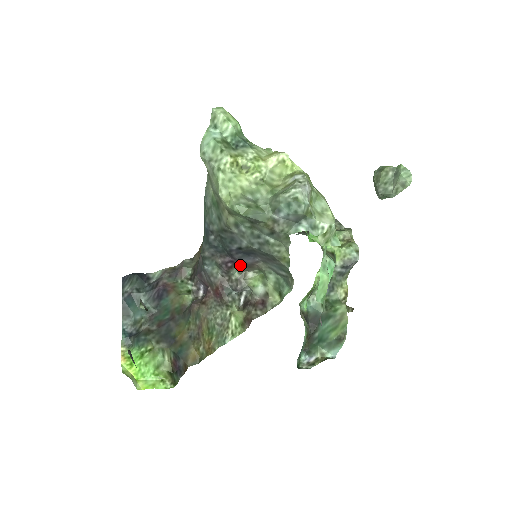
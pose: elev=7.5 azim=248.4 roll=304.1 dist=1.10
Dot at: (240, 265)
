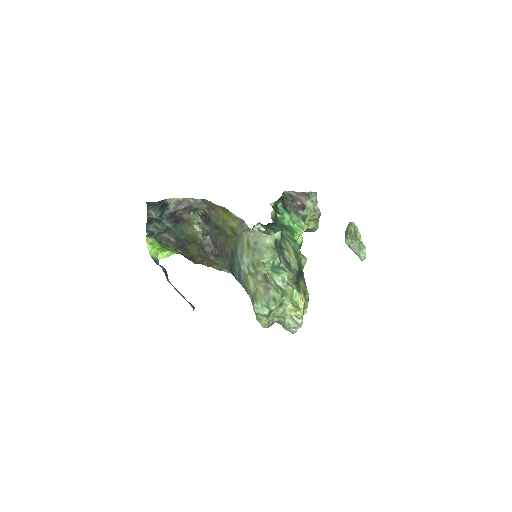
Dot at: occluded
